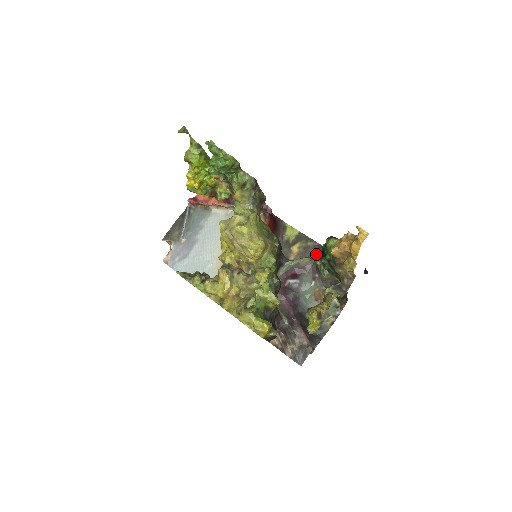
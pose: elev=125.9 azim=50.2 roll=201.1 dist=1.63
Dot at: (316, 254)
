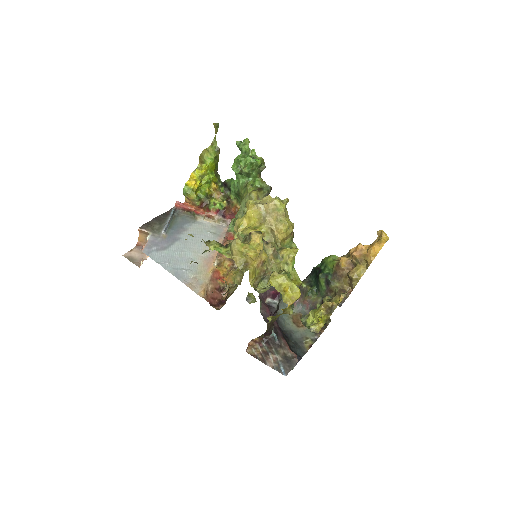
Dot at: occluded
